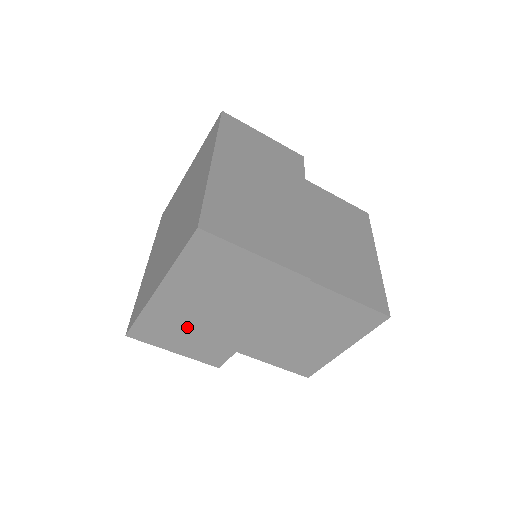
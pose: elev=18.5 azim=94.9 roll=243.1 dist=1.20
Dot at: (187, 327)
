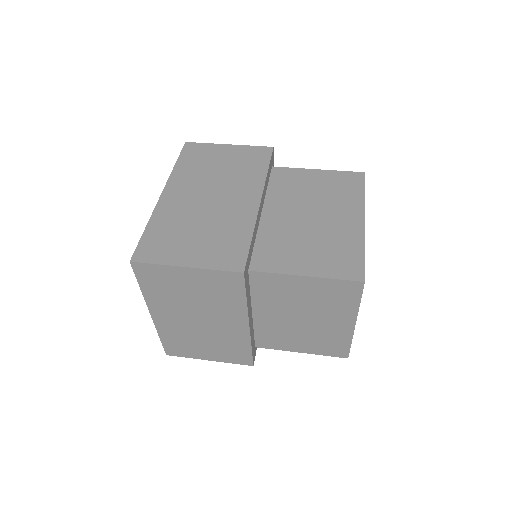
Dot at: (198, 338)
